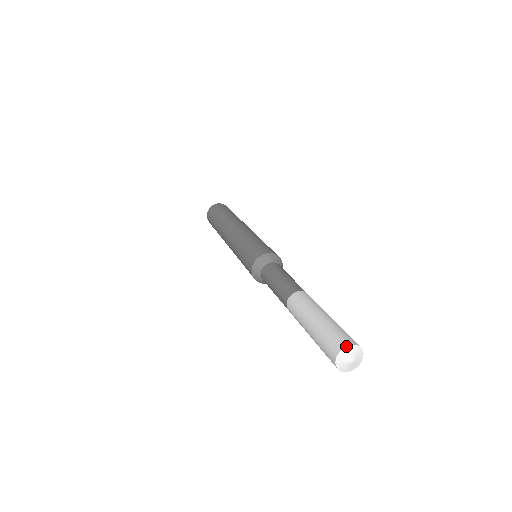
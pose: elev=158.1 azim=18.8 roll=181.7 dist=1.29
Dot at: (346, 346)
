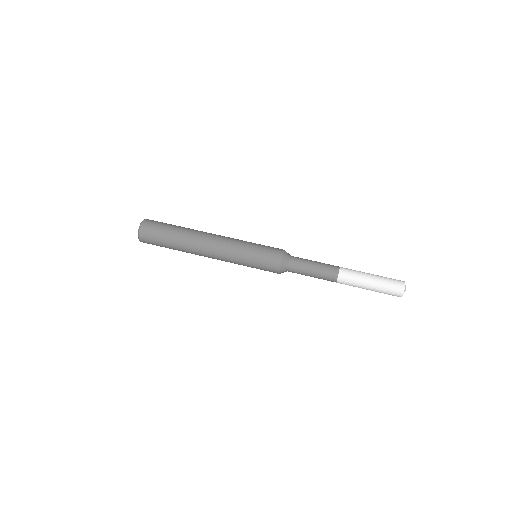
Dot at: occluded
